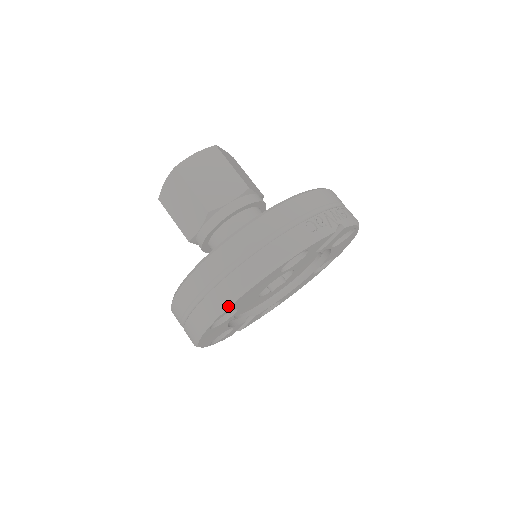
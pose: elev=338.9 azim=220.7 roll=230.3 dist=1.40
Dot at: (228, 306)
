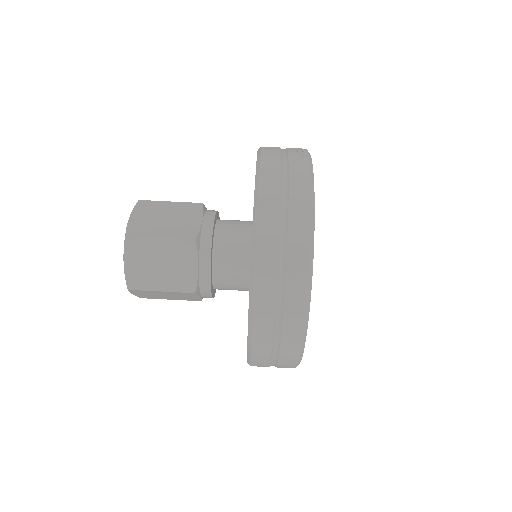
Dot at: (312, 254)
